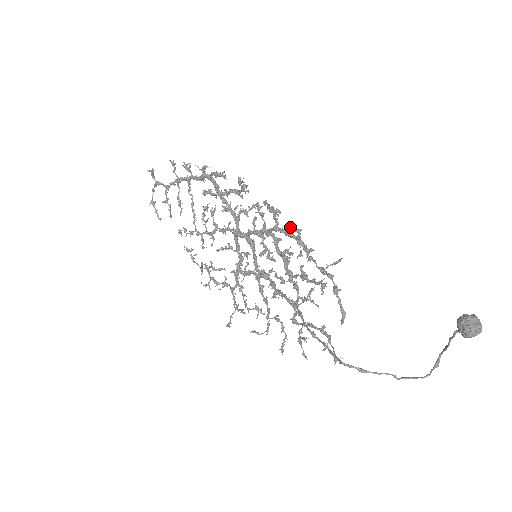
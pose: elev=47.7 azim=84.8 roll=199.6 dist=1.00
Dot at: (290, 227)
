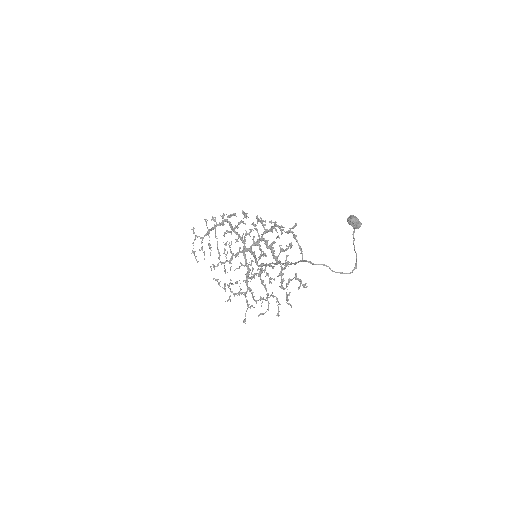
Dot at: (270, 222)
